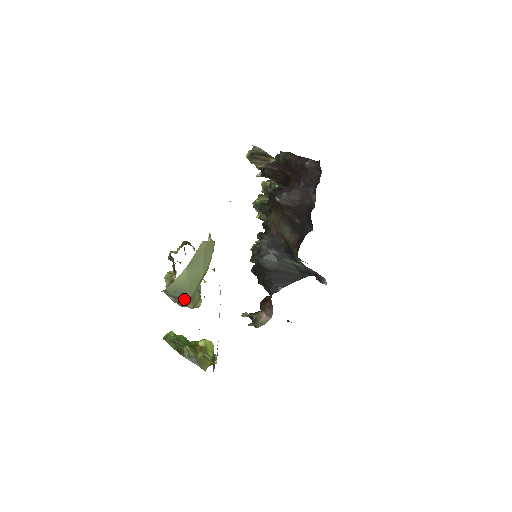
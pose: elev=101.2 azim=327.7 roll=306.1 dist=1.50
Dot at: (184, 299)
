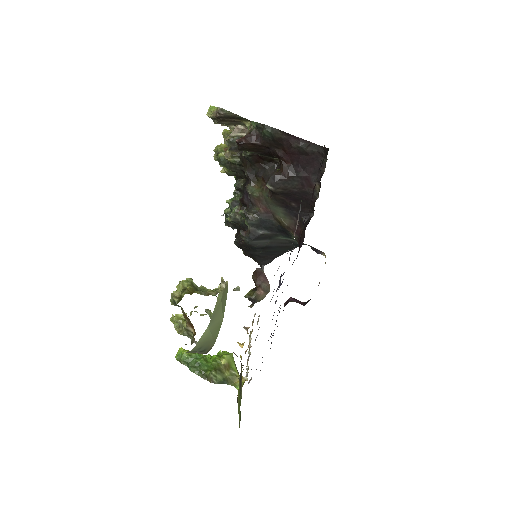
Dot at: (209, 348)
